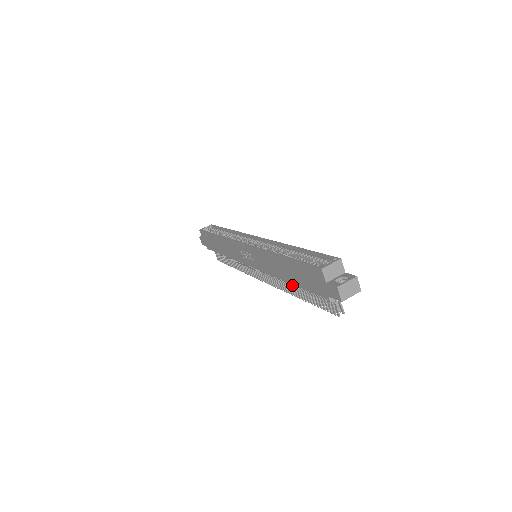
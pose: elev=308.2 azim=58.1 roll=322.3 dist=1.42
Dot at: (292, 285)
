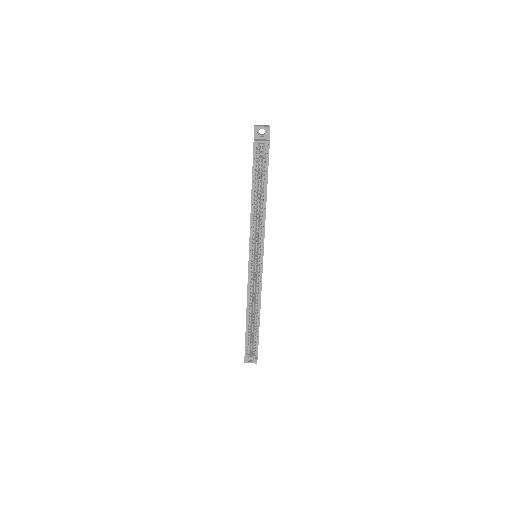
Dot at: occluded
